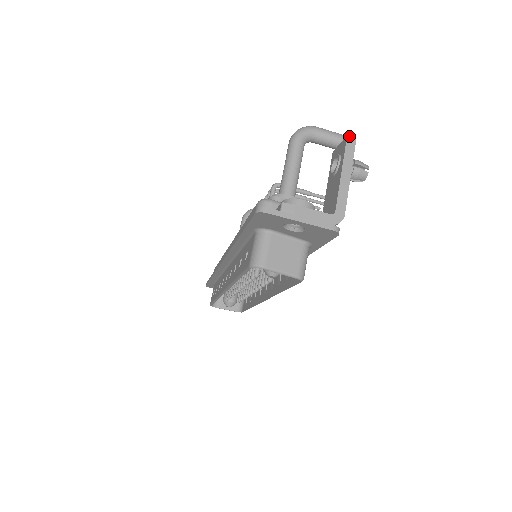
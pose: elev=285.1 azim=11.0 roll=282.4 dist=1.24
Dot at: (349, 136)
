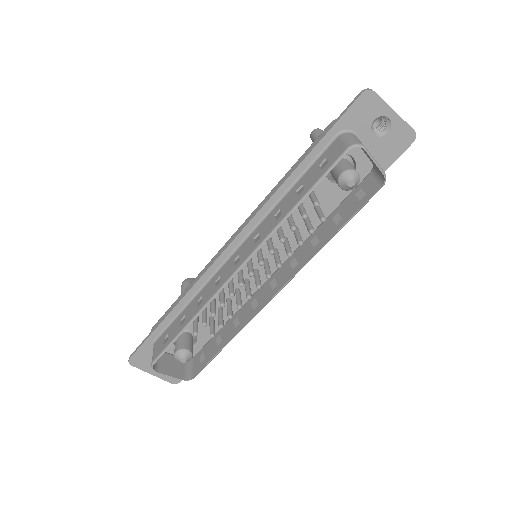
Dot at: occluded
